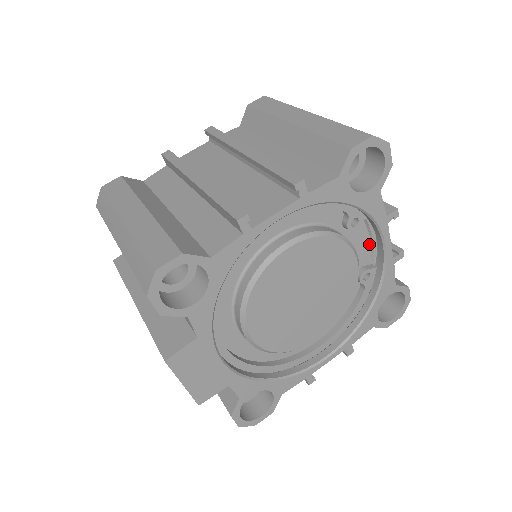
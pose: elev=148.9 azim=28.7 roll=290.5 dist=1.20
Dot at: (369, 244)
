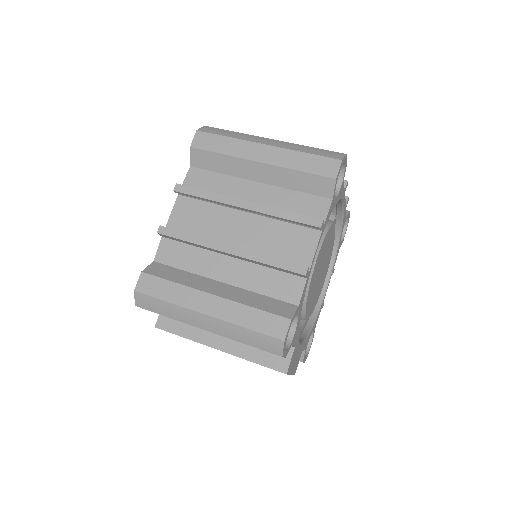
Dot at: occluded
